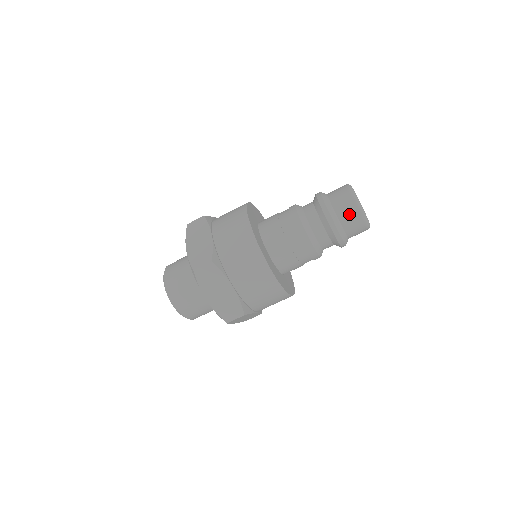
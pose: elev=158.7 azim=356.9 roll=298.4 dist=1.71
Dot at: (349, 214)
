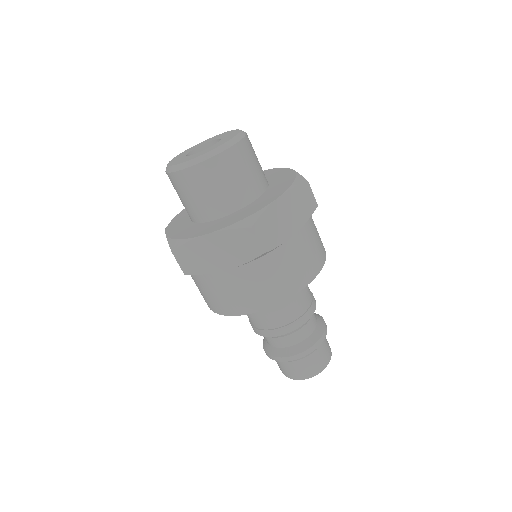
Dot at: (280, 367)
